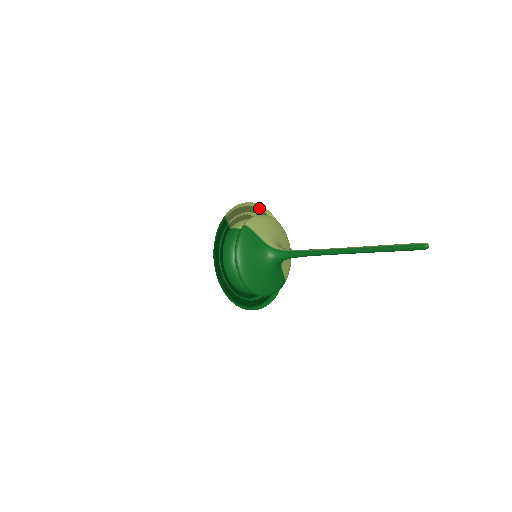
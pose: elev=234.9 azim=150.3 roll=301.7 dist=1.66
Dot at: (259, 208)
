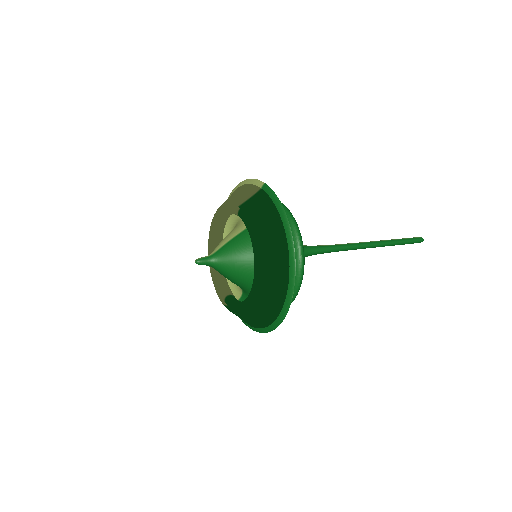
Dot at: occluded
